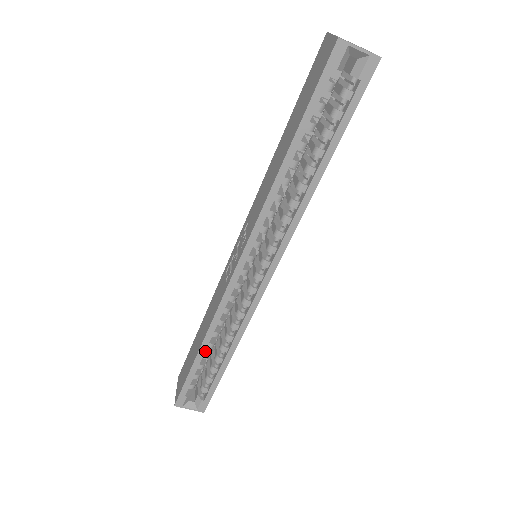
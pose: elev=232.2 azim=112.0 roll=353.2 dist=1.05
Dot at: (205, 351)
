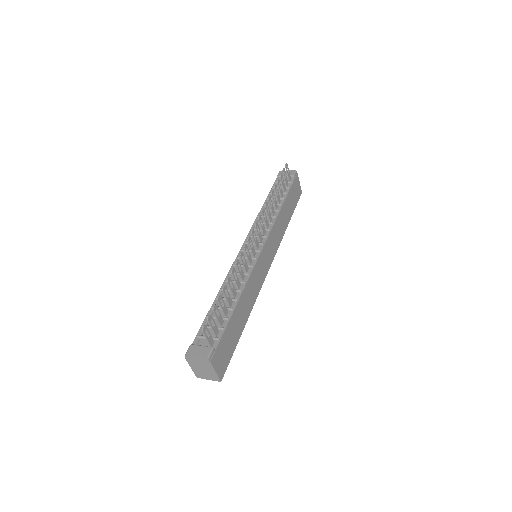
Dot at: occluded
